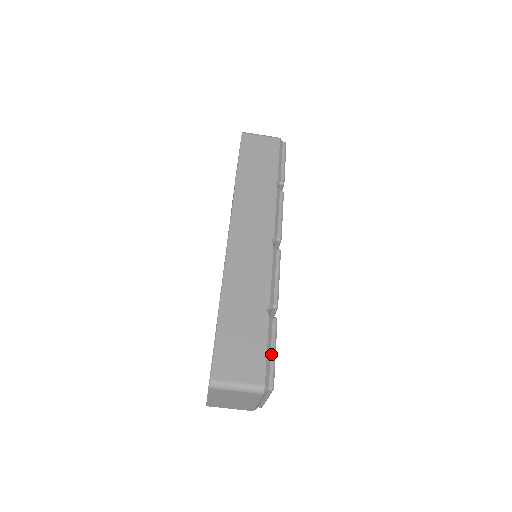
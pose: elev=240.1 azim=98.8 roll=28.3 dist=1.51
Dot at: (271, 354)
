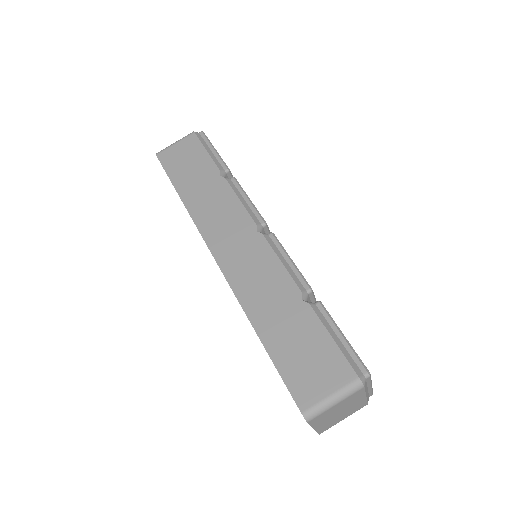
Dot at: (341, 341)
